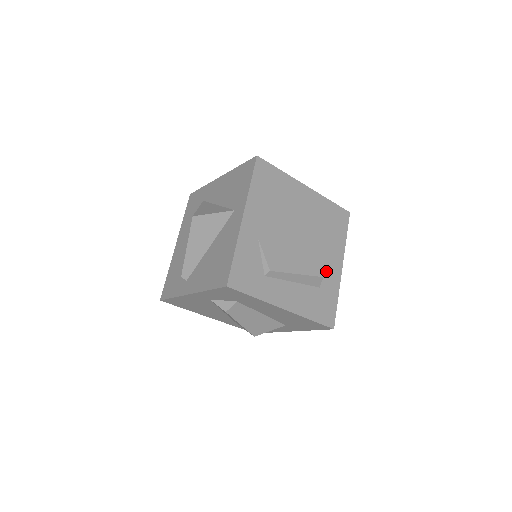
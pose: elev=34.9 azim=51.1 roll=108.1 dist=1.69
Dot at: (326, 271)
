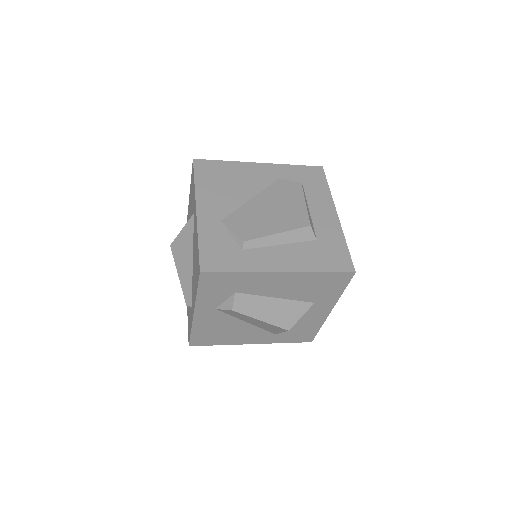
Dot at: (318, 223)
